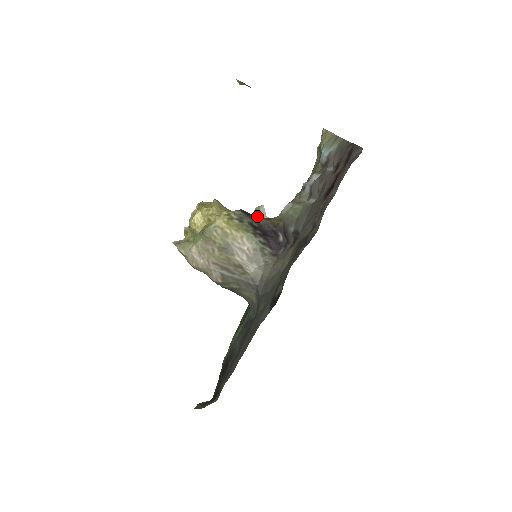
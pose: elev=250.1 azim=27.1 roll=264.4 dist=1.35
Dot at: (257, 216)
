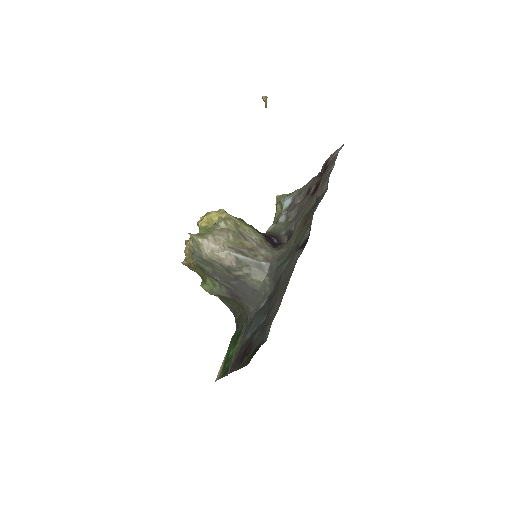
Dot at: occluded
